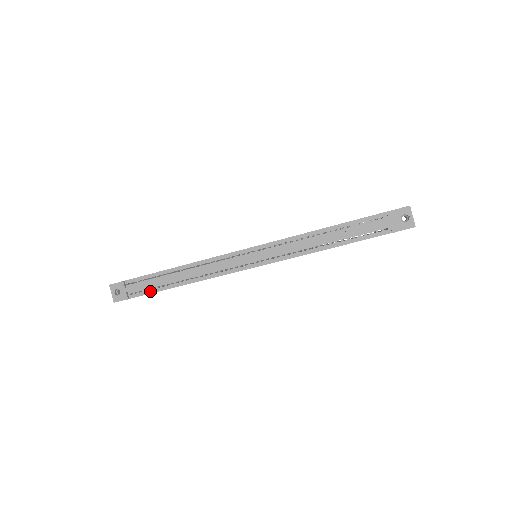
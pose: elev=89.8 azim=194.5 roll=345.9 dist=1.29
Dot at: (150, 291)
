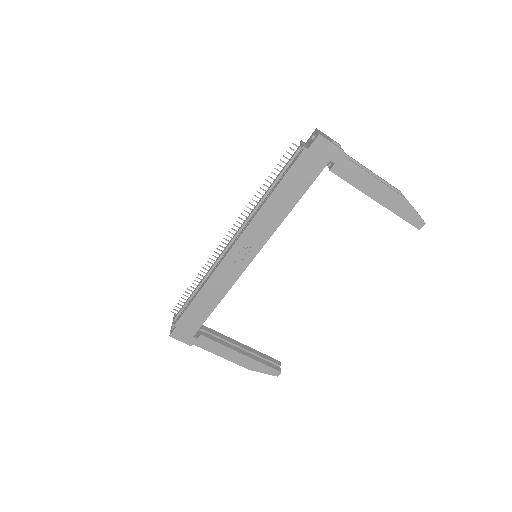
Dot at: (185, 310)
